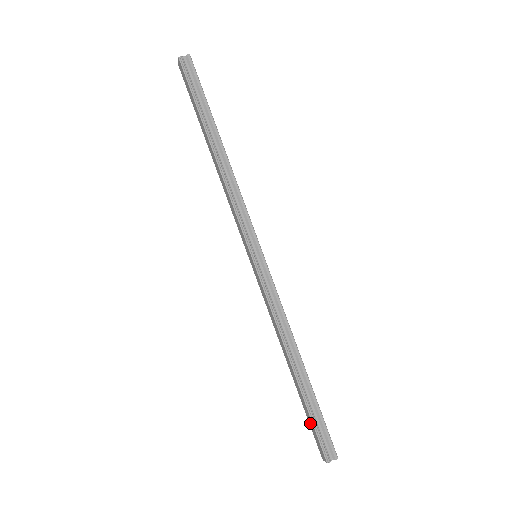
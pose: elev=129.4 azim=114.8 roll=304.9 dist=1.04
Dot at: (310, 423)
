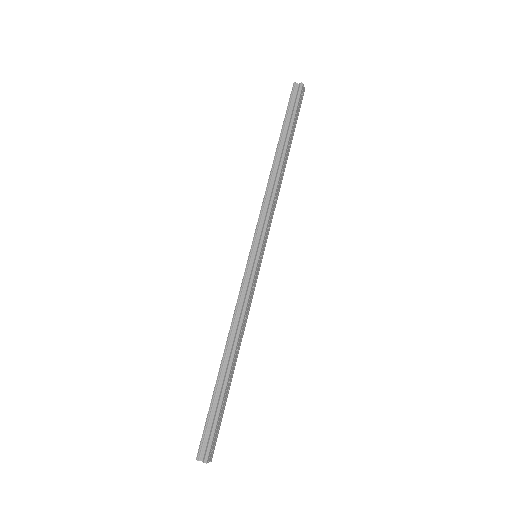
Dot at: (209, 417)
